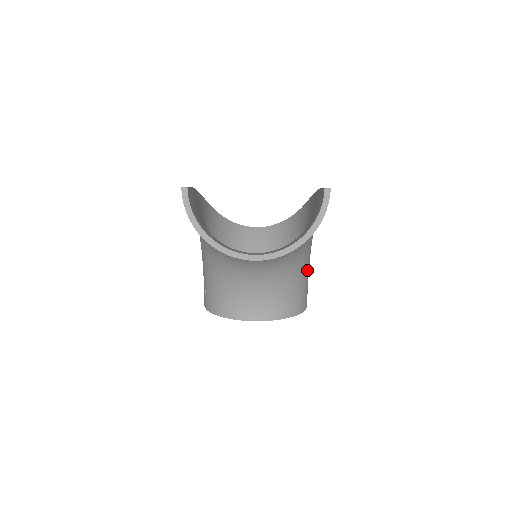
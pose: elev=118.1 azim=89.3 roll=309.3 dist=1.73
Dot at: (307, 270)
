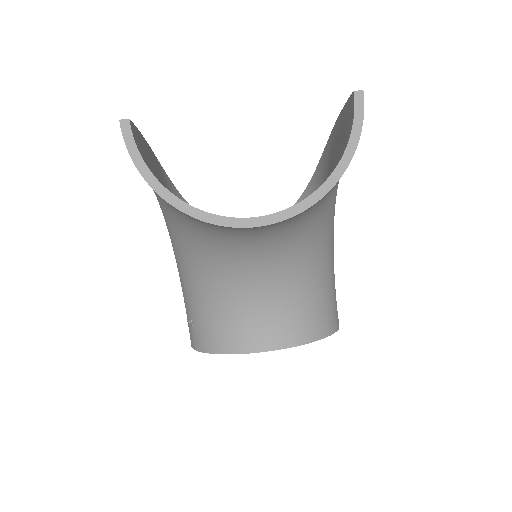
Dot at: (332, 267)
